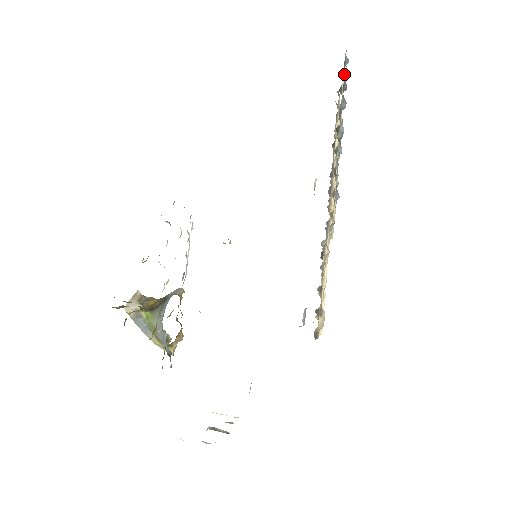
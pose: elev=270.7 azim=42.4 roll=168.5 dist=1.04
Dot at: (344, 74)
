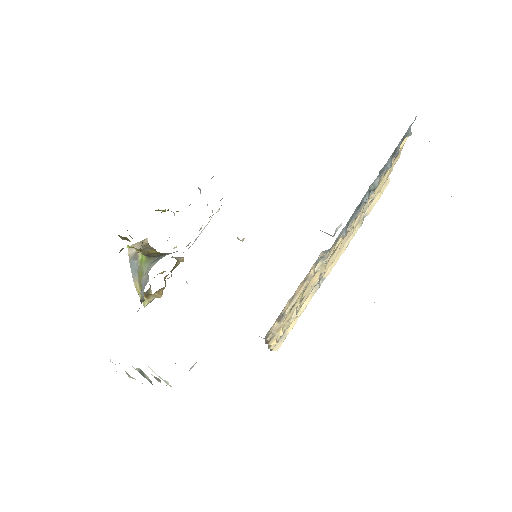
Dot at: (403, 143)
